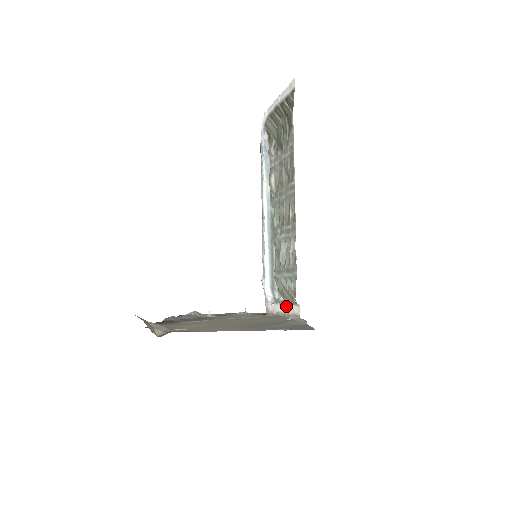
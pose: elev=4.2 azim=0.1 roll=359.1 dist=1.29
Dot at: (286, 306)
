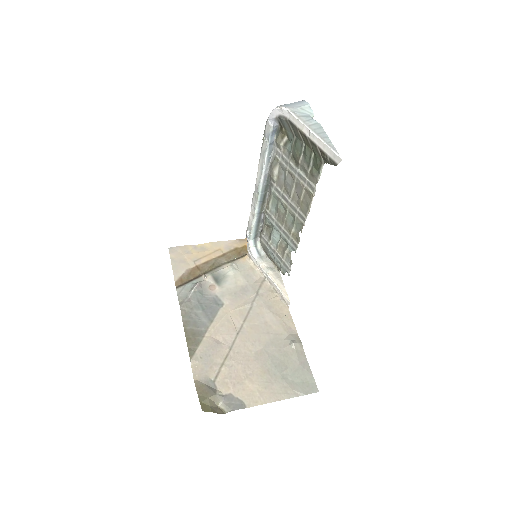
Dot at: (275, 285)
